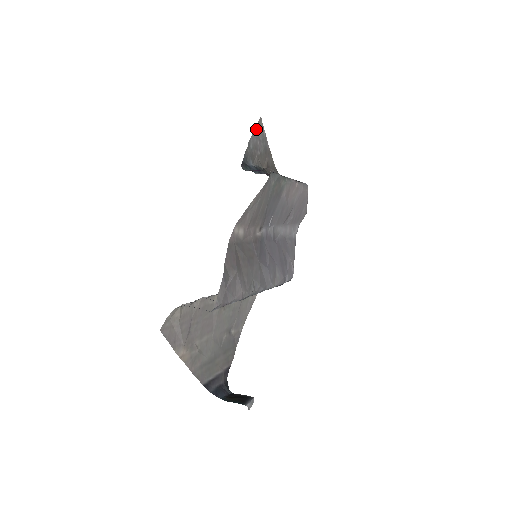
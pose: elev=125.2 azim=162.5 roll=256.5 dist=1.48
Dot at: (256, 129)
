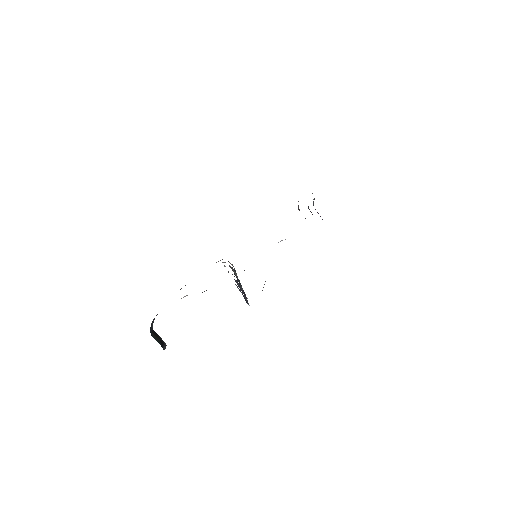
Dot at: occluded
